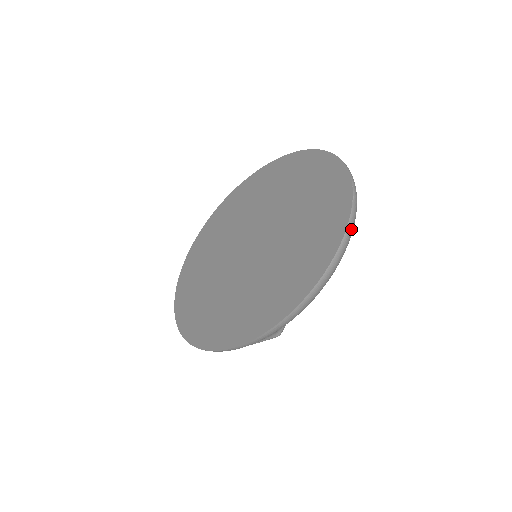
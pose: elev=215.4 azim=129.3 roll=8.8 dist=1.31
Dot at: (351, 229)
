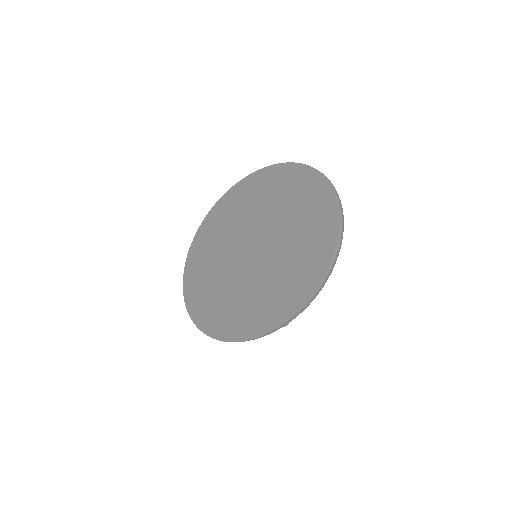
Dot at: (341, 239)
